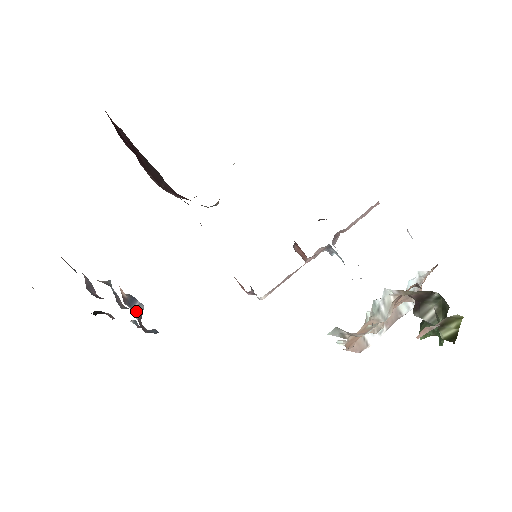
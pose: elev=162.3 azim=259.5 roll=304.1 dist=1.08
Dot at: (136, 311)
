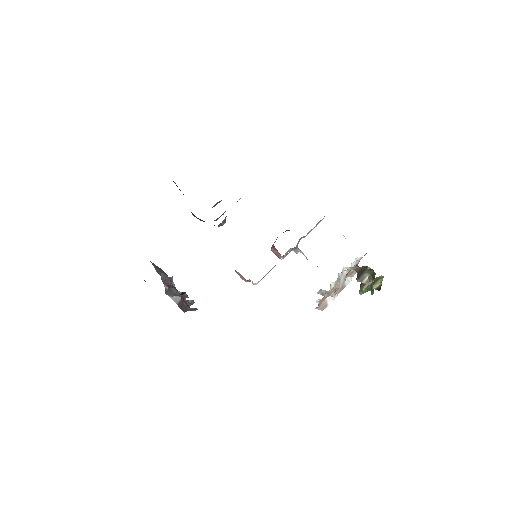
Dot at: (176, 298)
